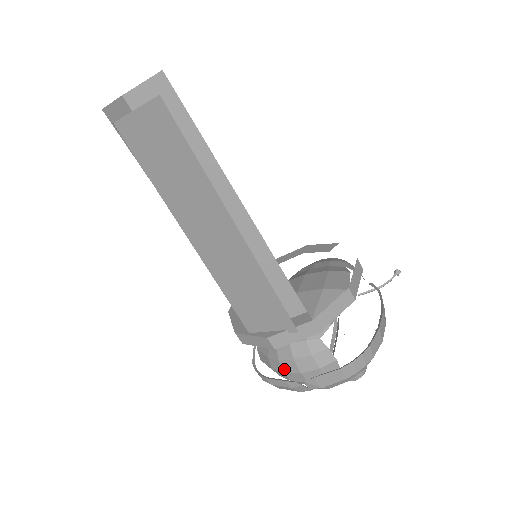
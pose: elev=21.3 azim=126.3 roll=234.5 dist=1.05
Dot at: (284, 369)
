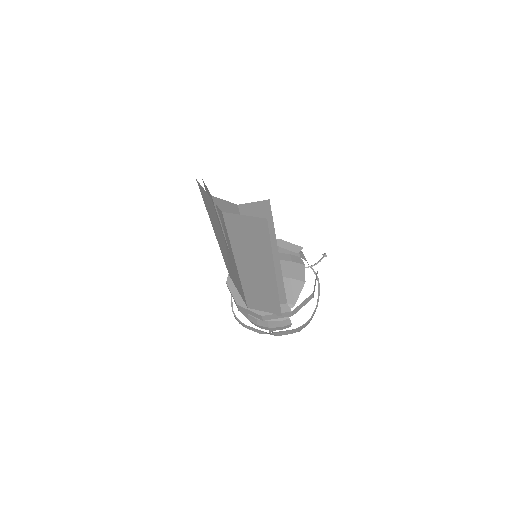
Dot at: (258, 323)
